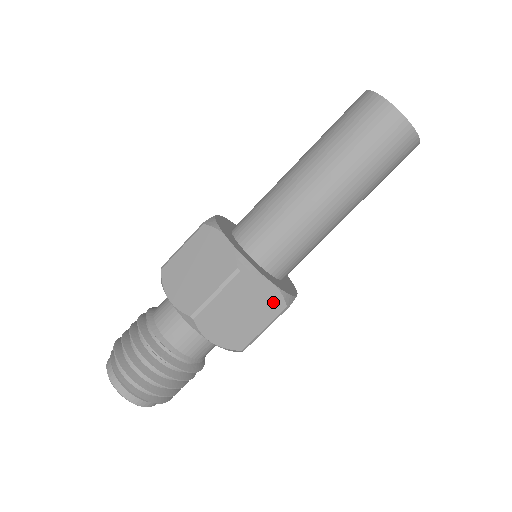
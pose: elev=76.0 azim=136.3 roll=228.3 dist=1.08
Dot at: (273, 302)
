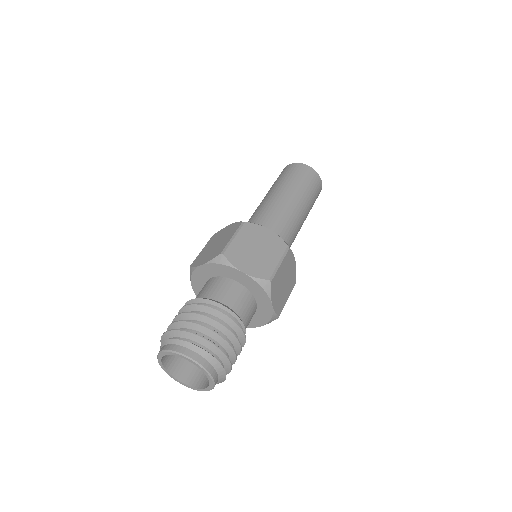
Dot at: (293, 277)
